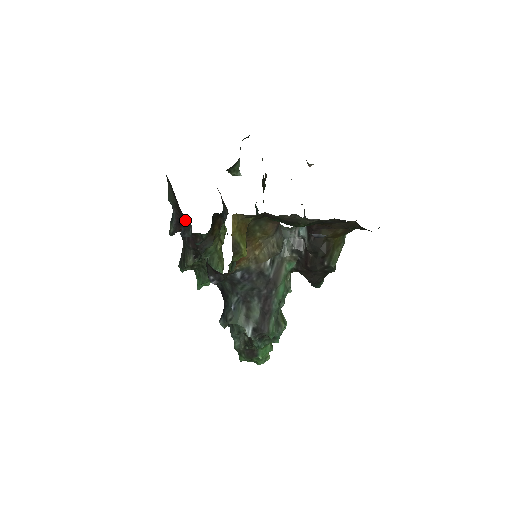
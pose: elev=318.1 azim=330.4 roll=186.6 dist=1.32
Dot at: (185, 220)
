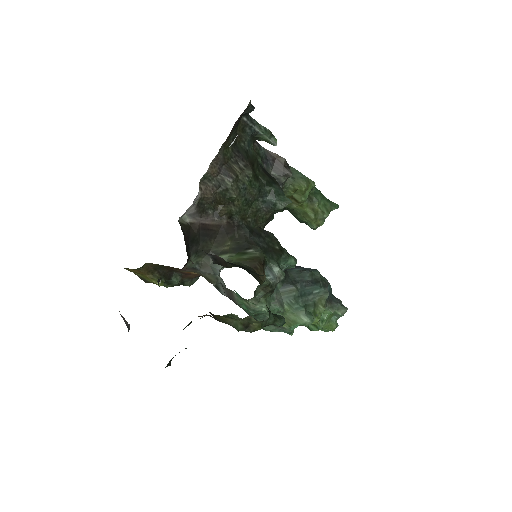
Dot at: occluded
